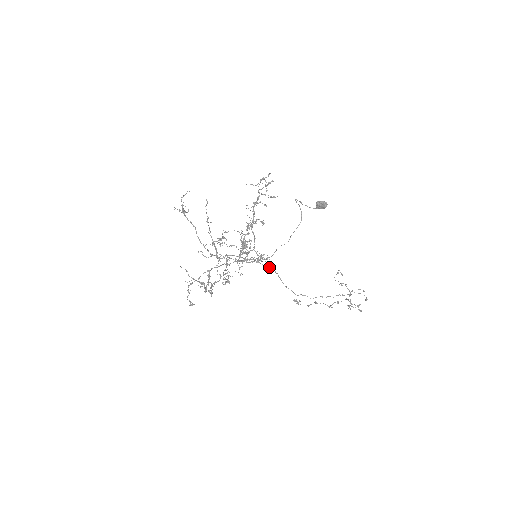
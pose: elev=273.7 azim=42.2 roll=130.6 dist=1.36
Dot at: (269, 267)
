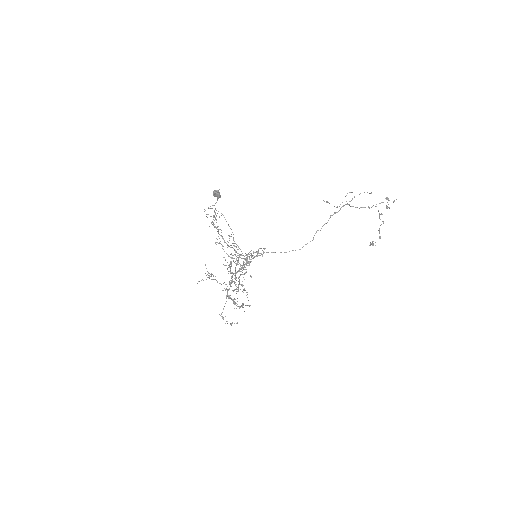
Dot at: occluded
